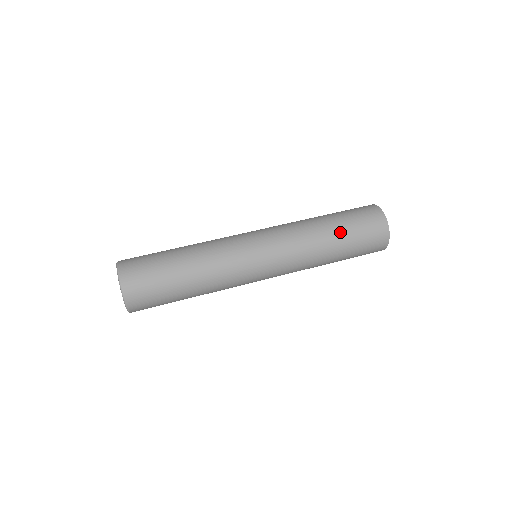
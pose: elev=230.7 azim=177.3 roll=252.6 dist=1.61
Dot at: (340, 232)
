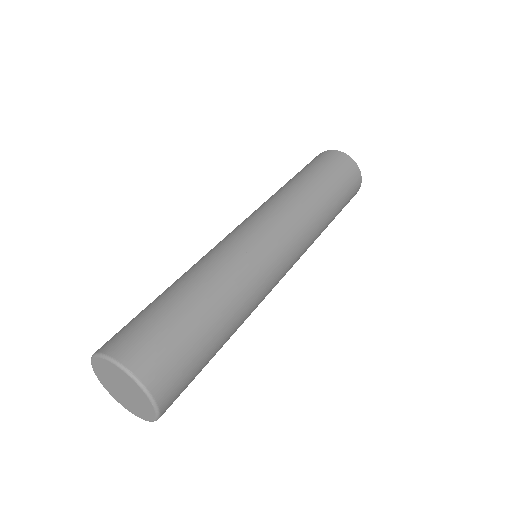
Dot at: (331, 191)
